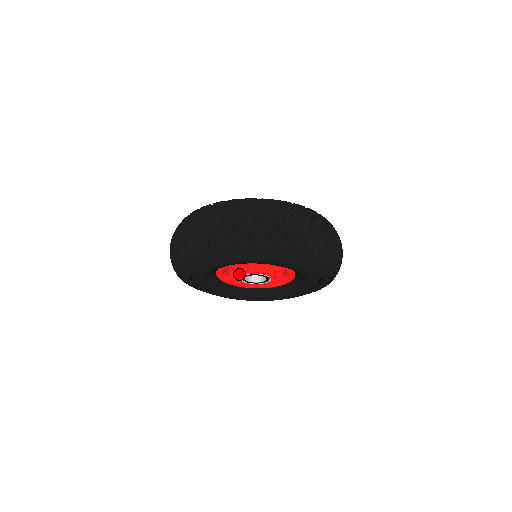
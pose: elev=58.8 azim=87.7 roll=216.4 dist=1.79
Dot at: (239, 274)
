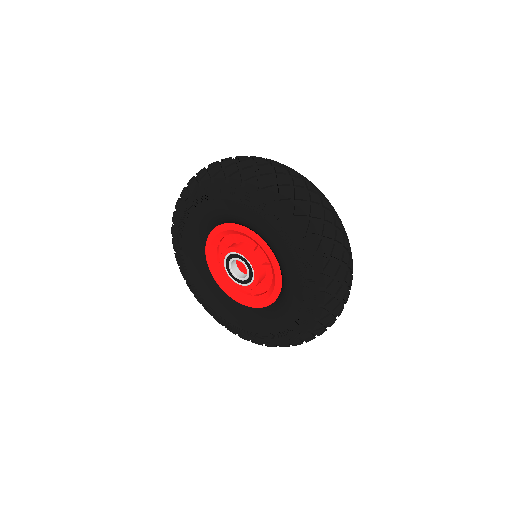
Dot at: (237, 247)
